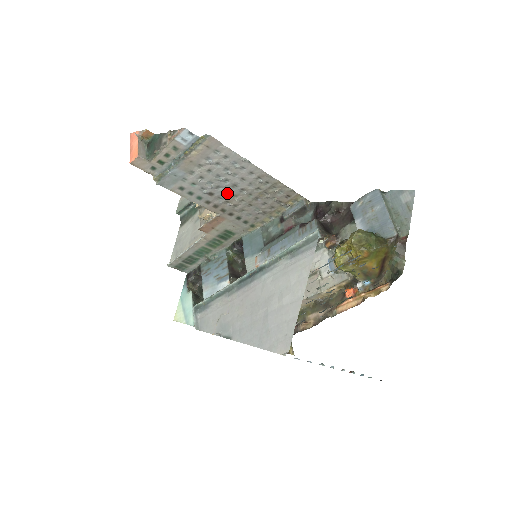
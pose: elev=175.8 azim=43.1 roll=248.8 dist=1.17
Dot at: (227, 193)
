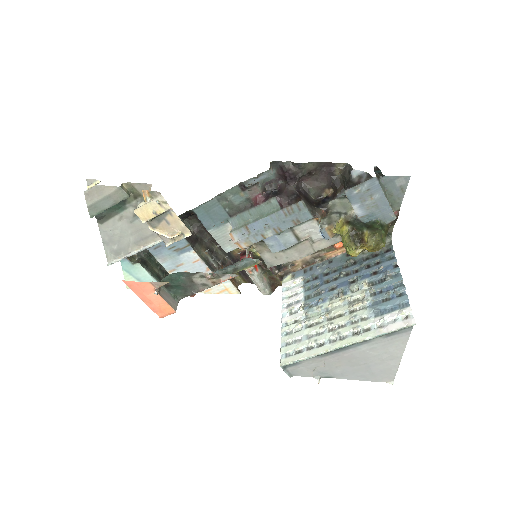
Dot at: occluded
